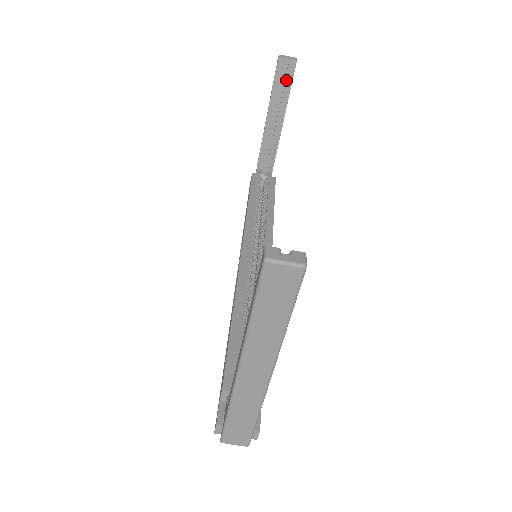
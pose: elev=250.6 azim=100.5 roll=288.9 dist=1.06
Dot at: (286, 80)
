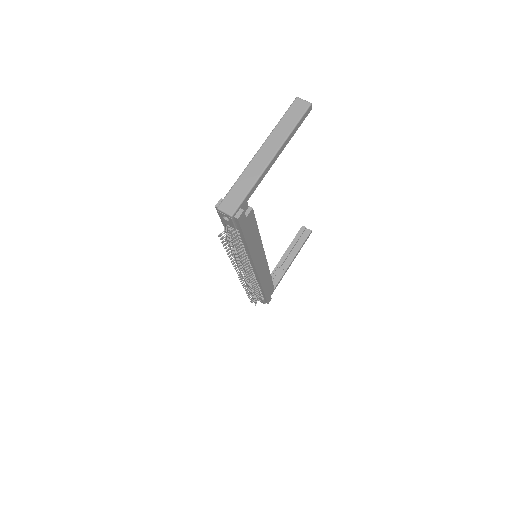
Dot at: (302, 238)
